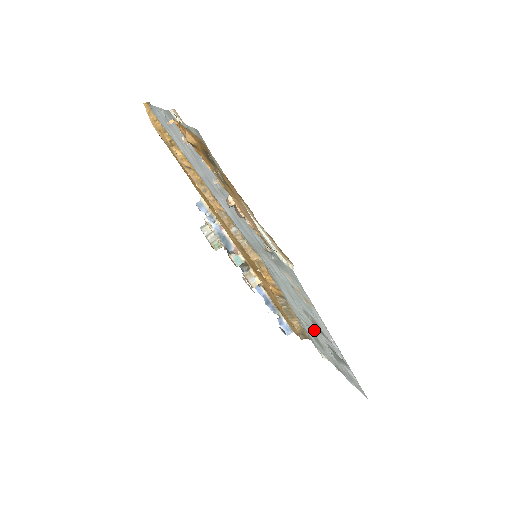
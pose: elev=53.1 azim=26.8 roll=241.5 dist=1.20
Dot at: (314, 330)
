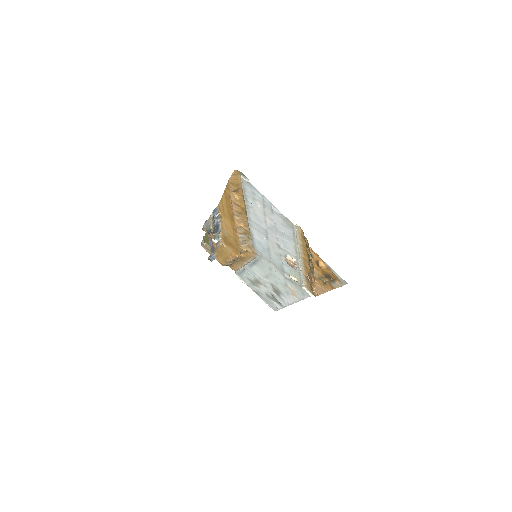
Dot at: (264, 285)
